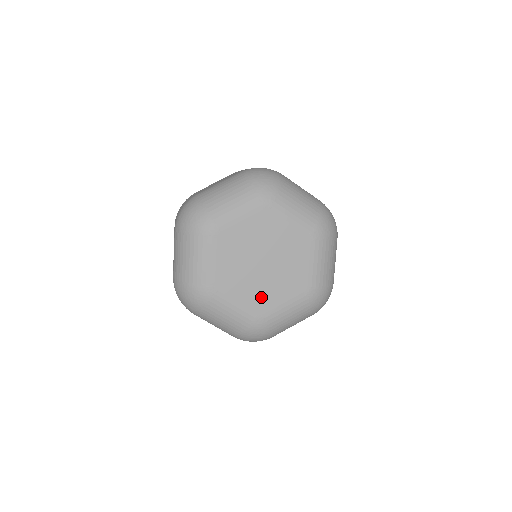
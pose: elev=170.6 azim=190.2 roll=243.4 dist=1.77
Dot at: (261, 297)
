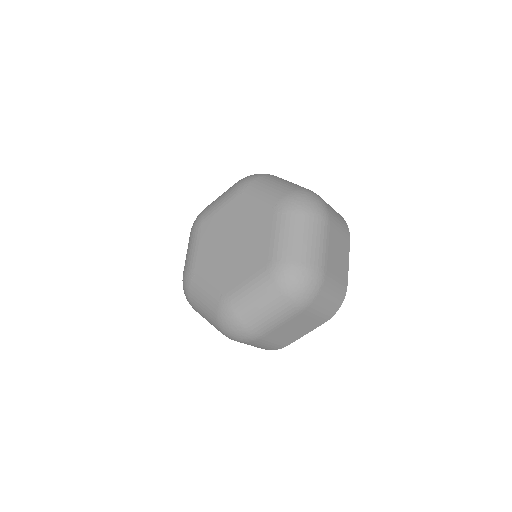
Dot at: (227, 276)
